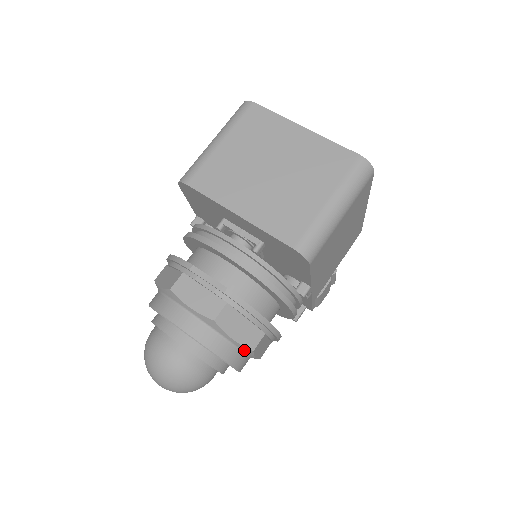
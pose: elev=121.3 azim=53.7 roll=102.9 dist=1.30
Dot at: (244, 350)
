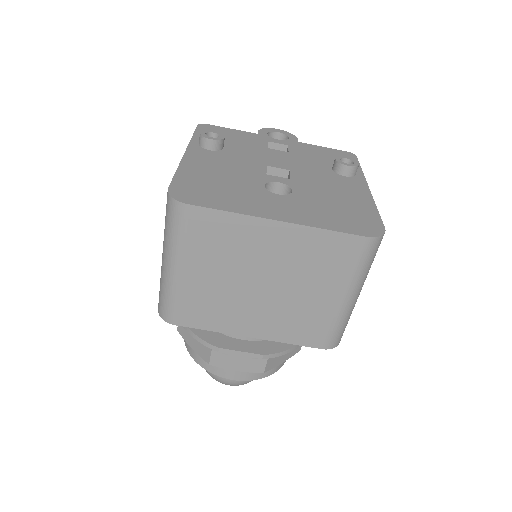
Dot at: occluded
